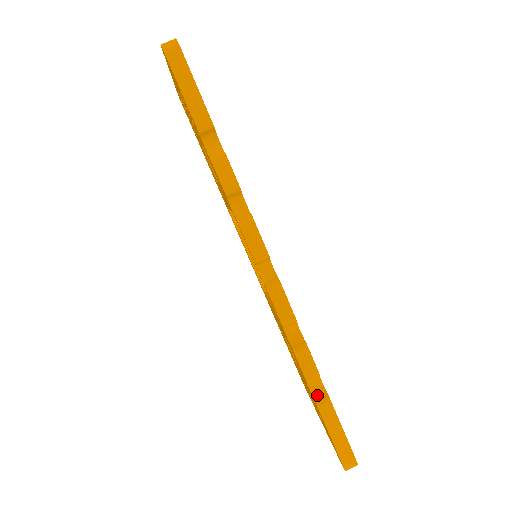
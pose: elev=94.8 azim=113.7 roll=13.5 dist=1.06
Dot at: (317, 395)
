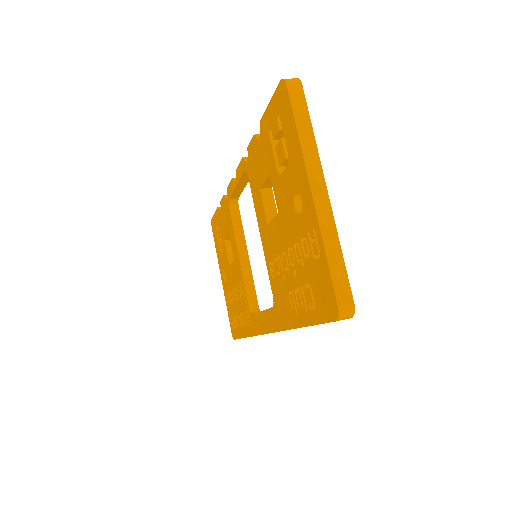
Dot at: occluded
